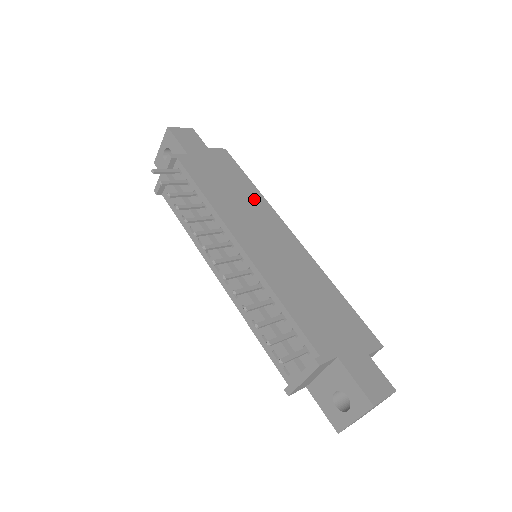
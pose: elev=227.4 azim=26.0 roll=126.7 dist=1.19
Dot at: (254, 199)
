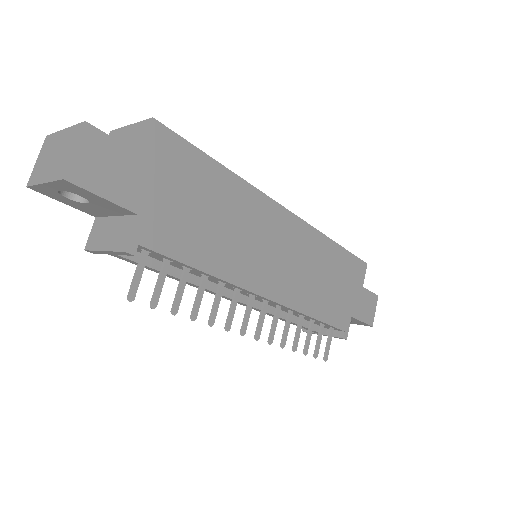
Dot at: (239, 200)
